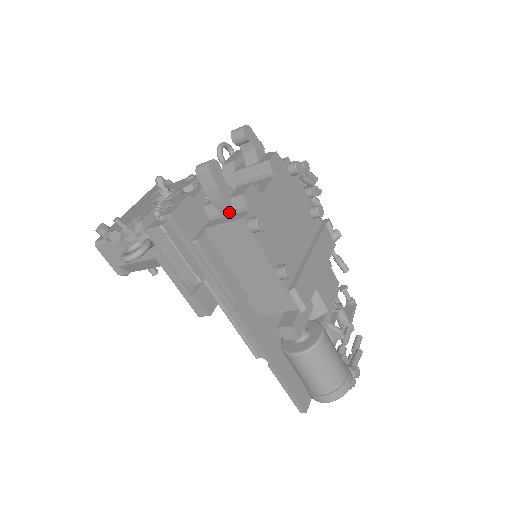
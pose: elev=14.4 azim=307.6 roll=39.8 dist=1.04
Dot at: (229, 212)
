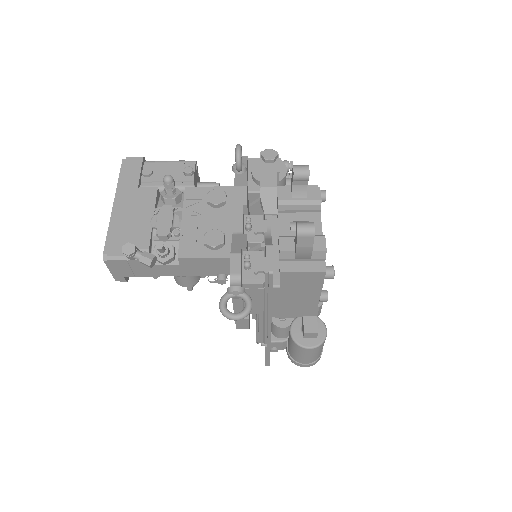
Dot at: (304, 259)
